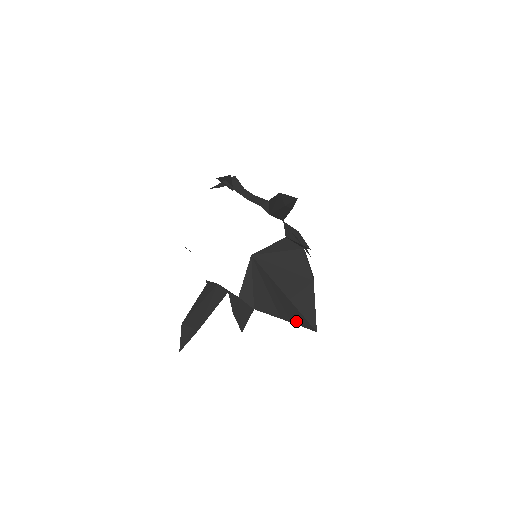
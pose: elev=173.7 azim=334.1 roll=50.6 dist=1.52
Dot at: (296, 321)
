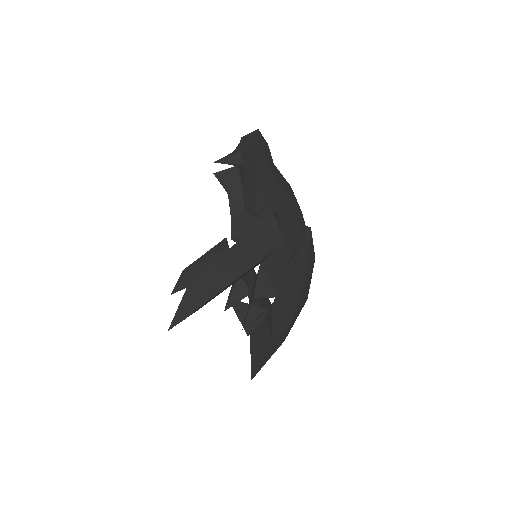
Dot at: occluded
